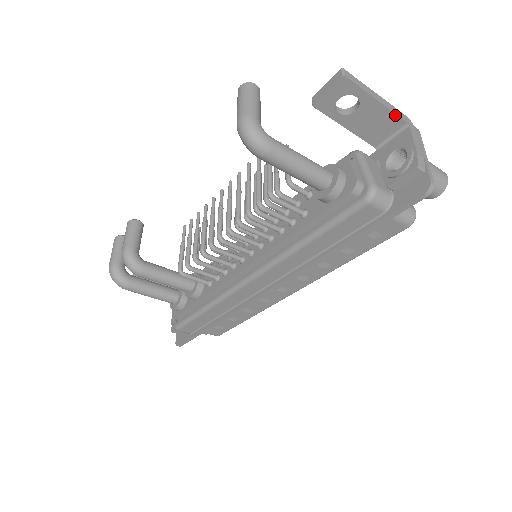
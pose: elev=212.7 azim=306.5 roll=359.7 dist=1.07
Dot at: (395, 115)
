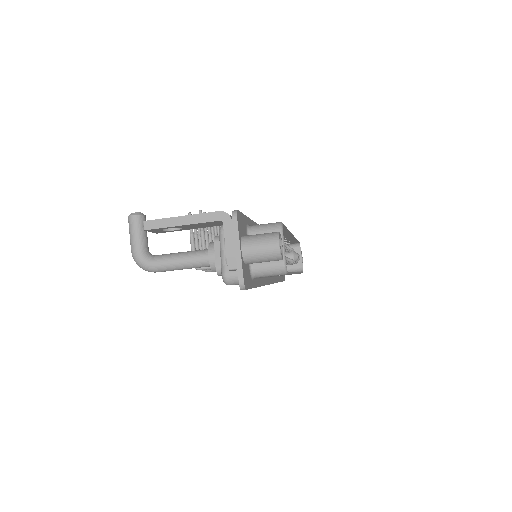
Dot at: (205, 222)
